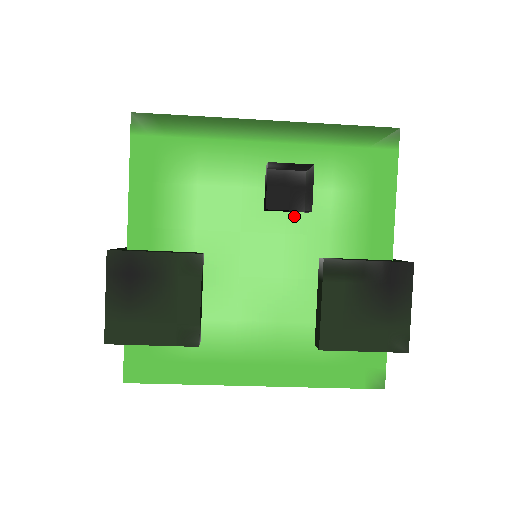
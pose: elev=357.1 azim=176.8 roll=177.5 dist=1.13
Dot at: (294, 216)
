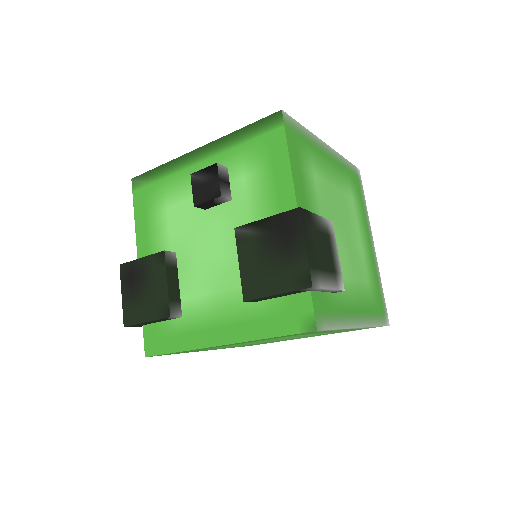
Dot at: (223, 206)
